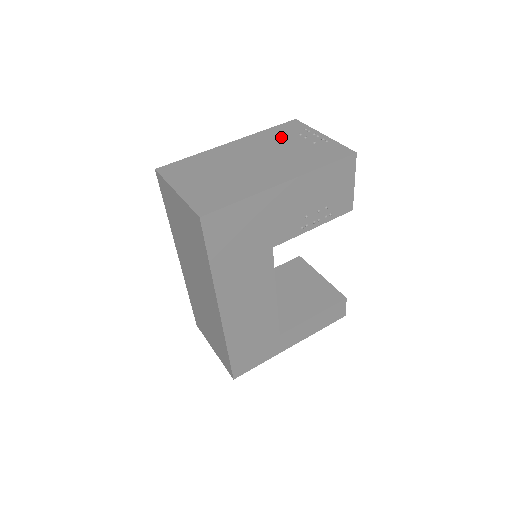
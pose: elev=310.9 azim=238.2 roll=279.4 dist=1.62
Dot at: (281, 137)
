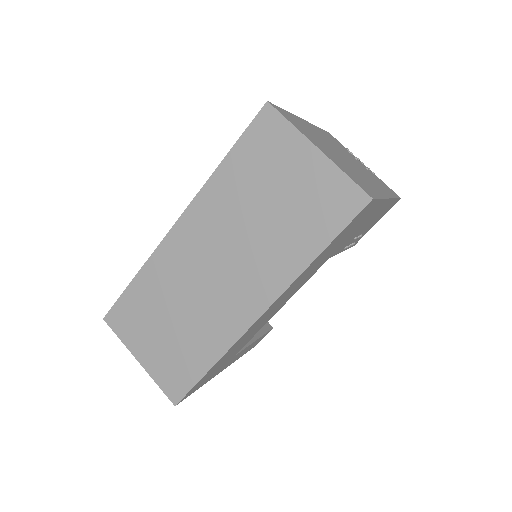
Dot at: (339, 145)
